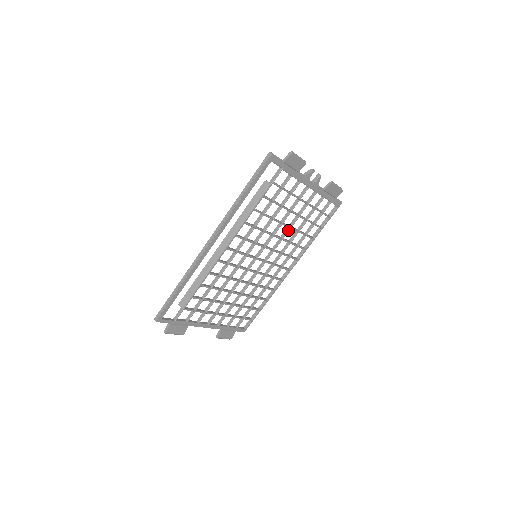
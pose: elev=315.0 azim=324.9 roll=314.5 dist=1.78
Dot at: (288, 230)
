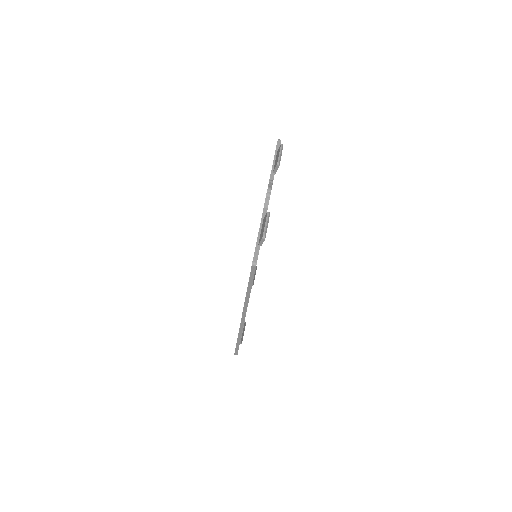
Dot at: occluded
